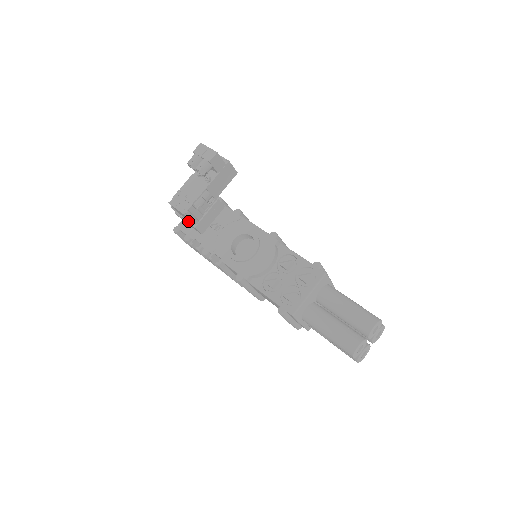
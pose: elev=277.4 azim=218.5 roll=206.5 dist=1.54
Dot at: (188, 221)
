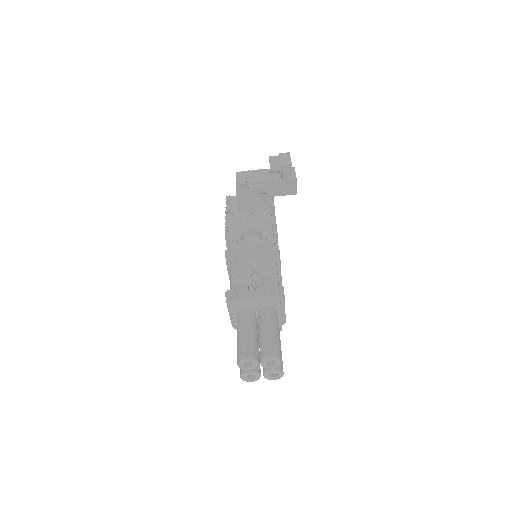
Dot at: occluded
